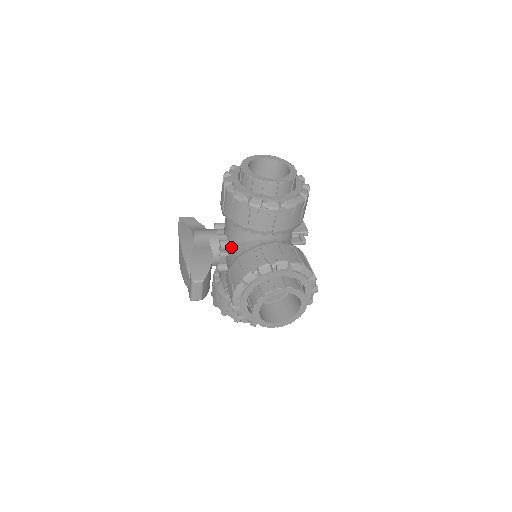
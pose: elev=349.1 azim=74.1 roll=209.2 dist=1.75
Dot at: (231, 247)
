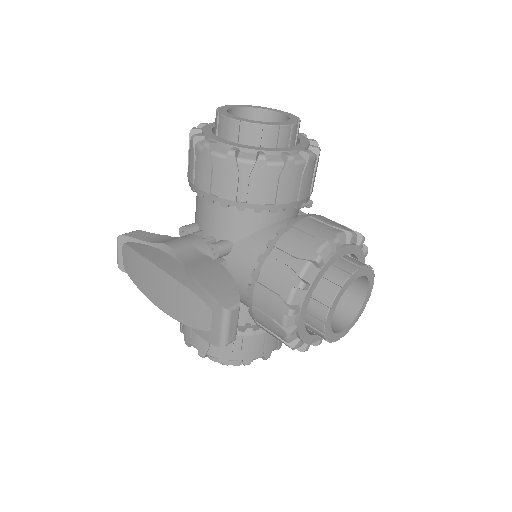
Dot at: (231, 249)
